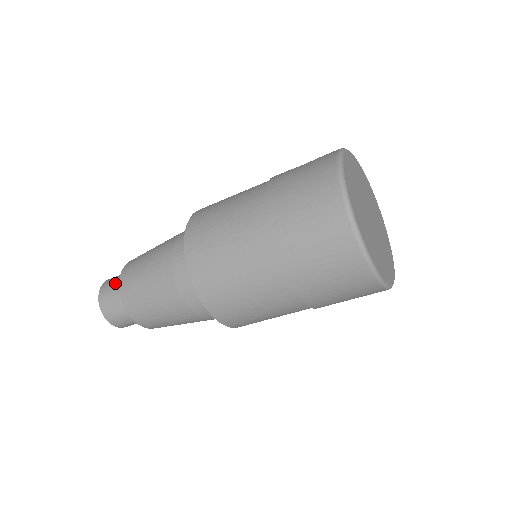
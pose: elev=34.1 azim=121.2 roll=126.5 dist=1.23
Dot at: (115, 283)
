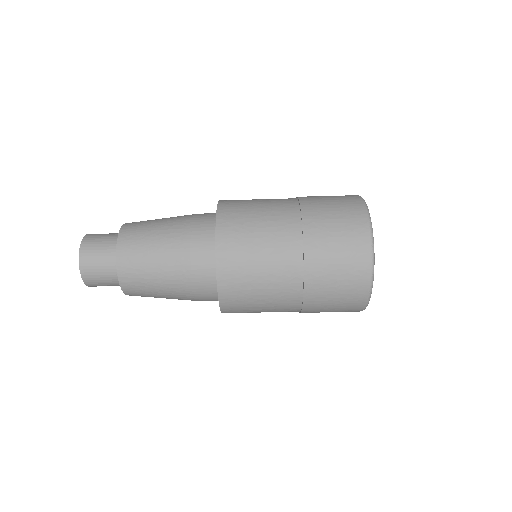
Dot at: (105, 236)
